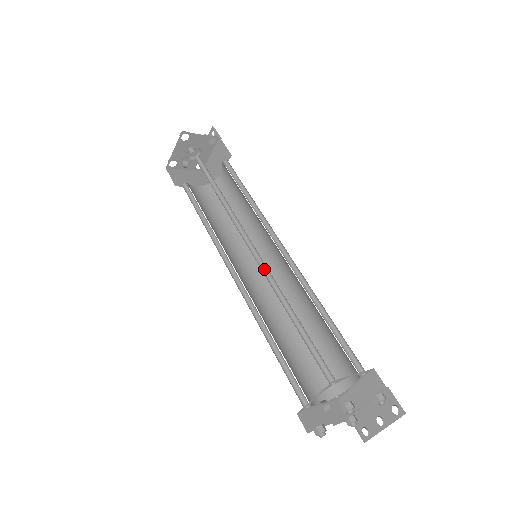
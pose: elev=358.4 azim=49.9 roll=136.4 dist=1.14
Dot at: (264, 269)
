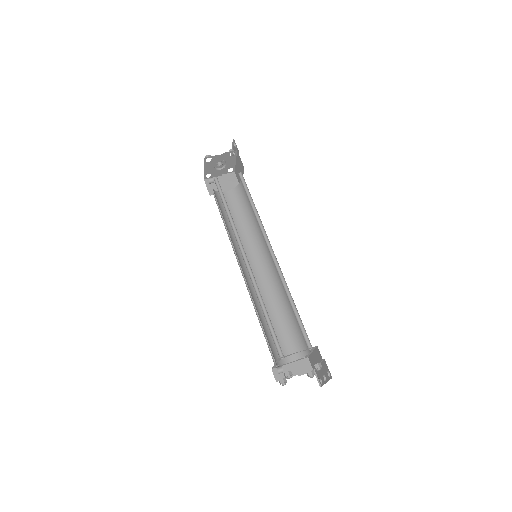
Dot at: (252, 273)
